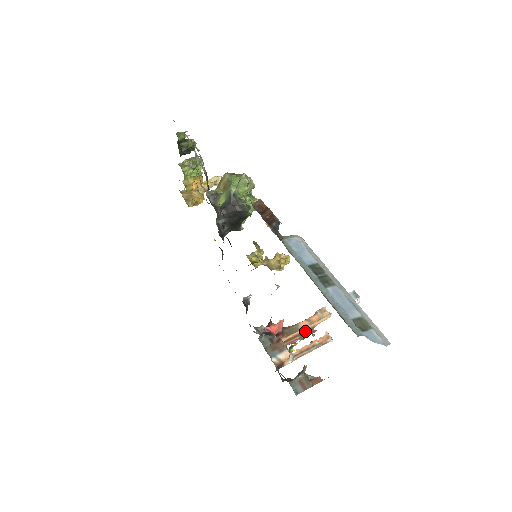
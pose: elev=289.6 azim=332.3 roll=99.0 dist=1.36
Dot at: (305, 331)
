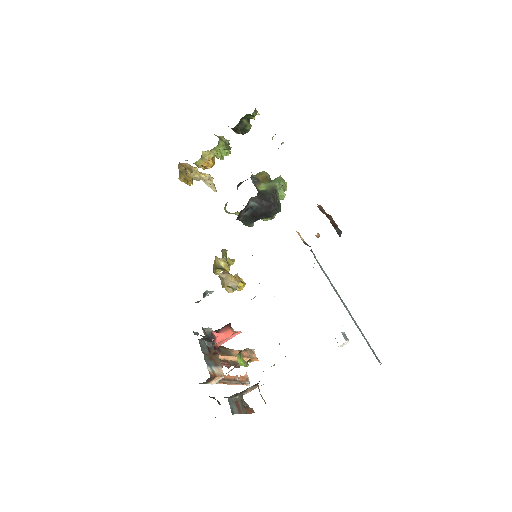
Dot at: (232, 361)
